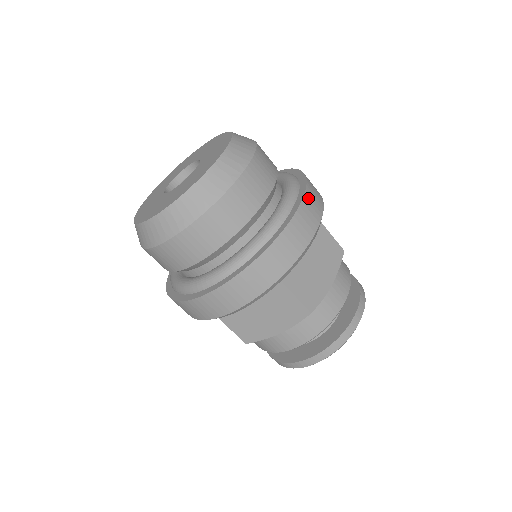
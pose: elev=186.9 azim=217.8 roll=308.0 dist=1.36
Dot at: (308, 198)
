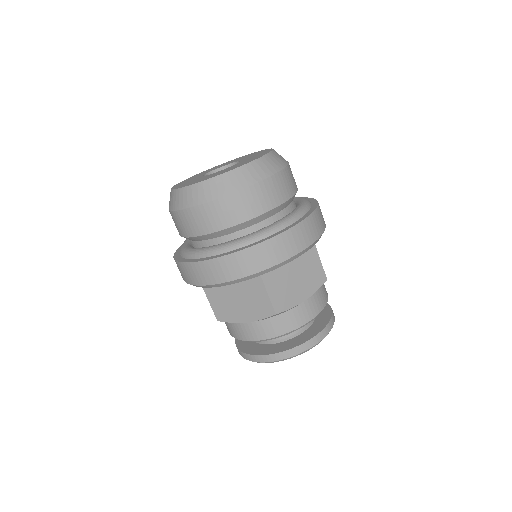
Dot at: (309, 221)
